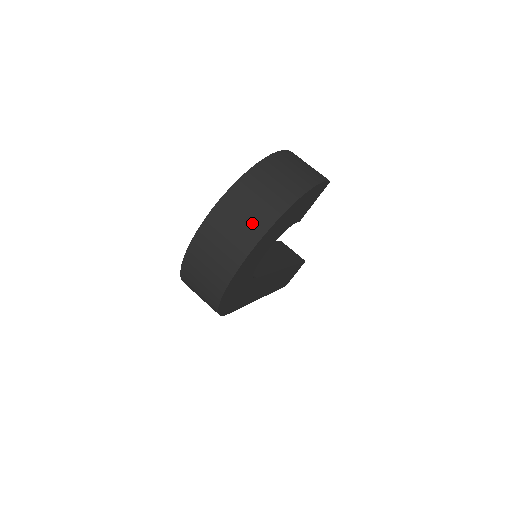
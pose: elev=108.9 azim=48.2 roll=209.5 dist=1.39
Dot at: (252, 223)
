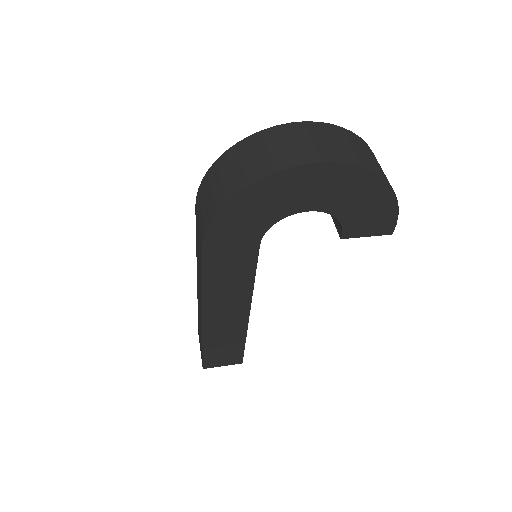
Dot at: (345, 151)
